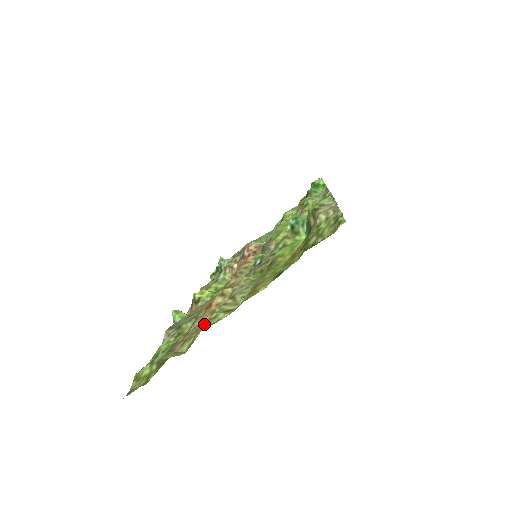
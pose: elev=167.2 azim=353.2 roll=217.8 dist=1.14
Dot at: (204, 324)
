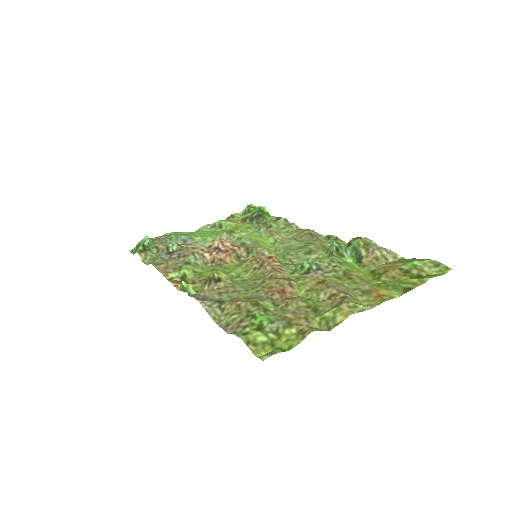
Dot at: (348, 309)
